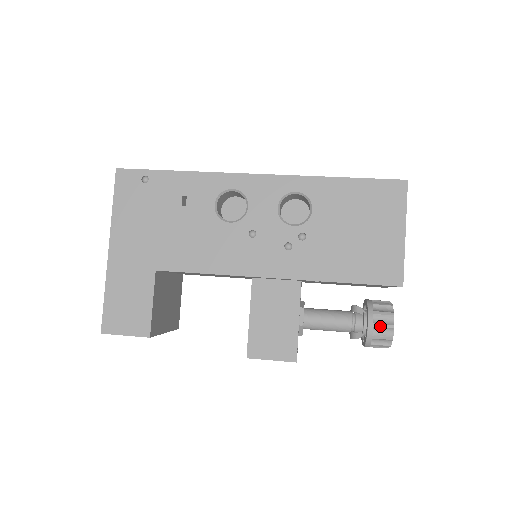
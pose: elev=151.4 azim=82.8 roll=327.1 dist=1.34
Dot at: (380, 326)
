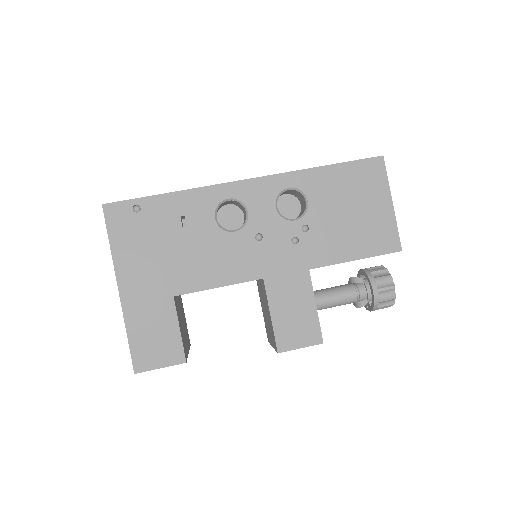
Dot at: (383, 290)
